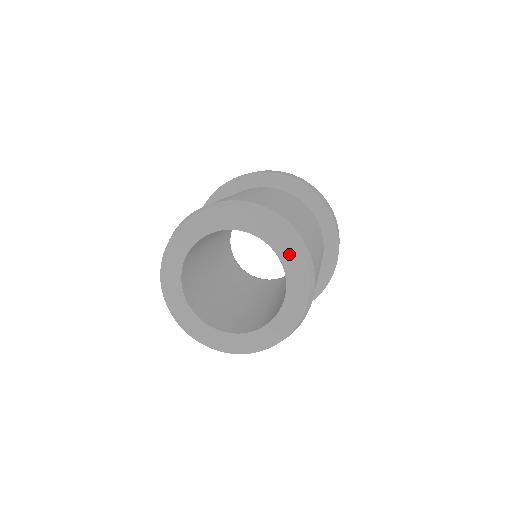
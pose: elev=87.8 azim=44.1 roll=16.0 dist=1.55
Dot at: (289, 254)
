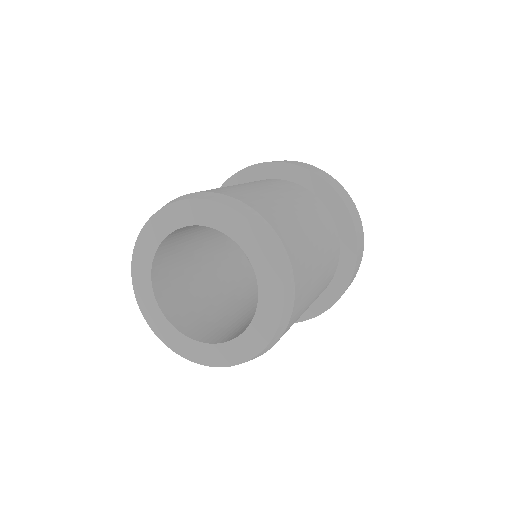
Dot at: (257, 250)
